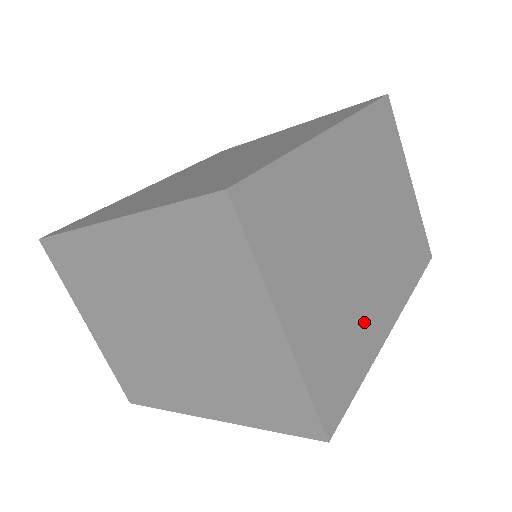
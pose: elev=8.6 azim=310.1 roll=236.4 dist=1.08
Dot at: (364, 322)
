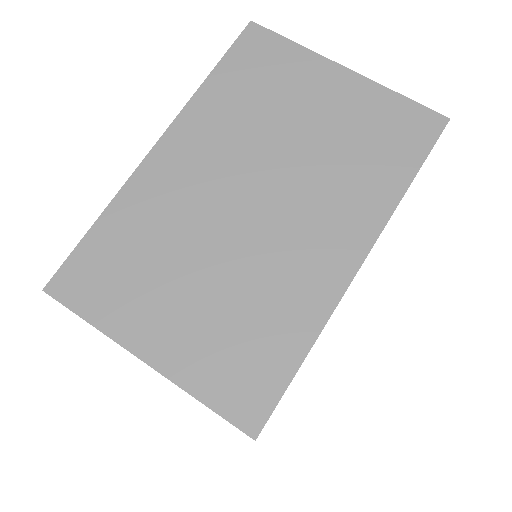
Dot at: (286, 292)
